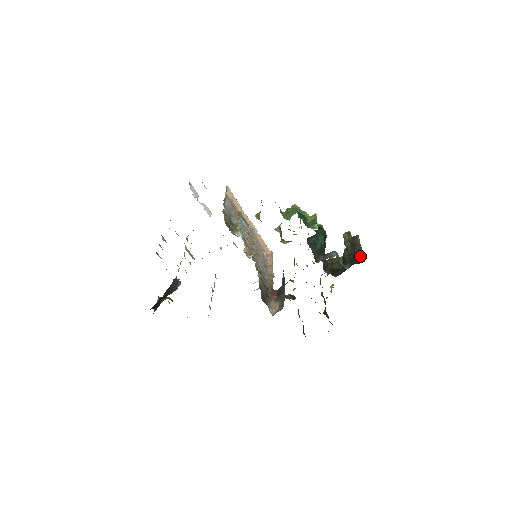
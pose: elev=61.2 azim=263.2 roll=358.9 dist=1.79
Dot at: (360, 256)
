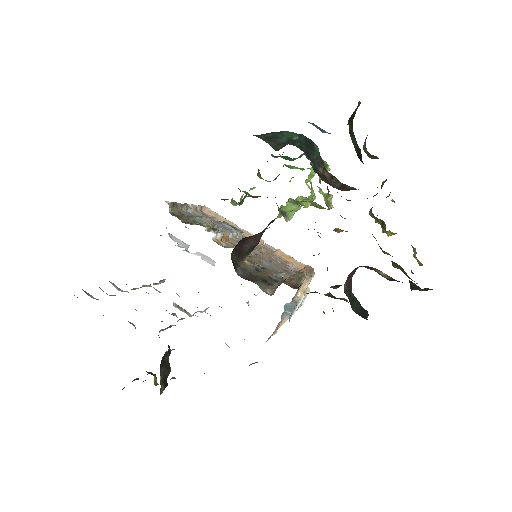
Dot at: (357, 107)
